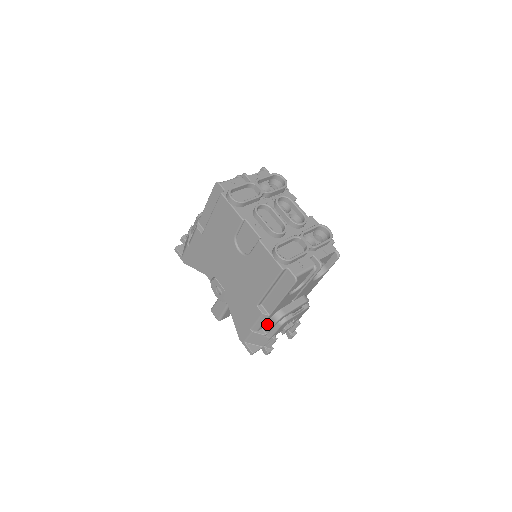
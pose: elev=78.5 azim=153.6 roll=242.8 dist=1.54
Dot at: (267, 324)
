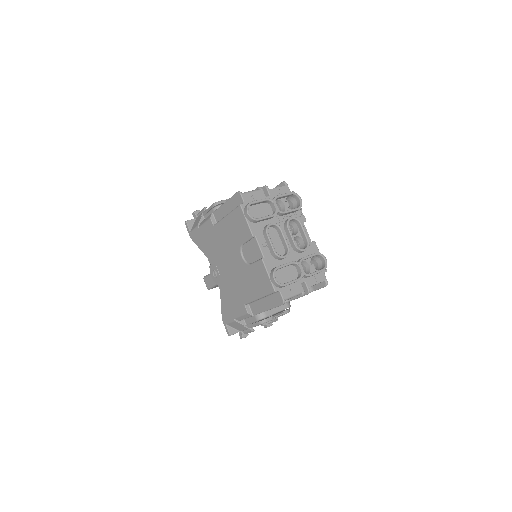
Dot at: (249, 318)
